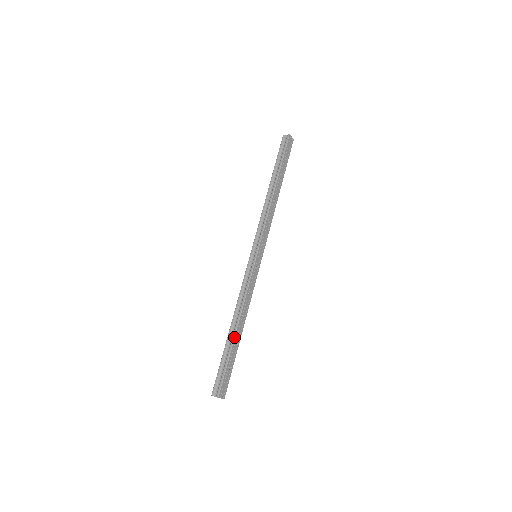
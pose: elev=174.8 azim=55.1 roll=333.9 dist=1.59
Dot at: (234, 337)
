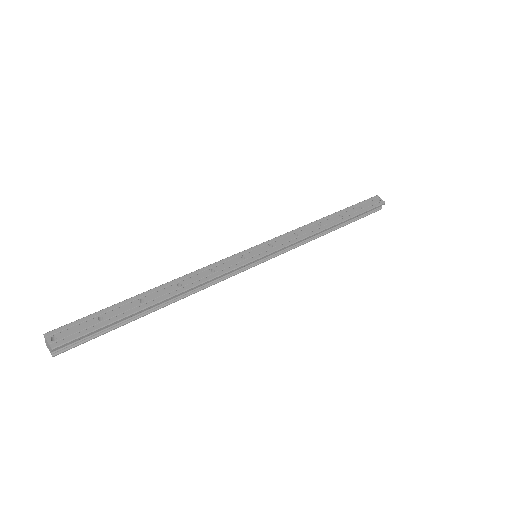
Dot at: (142, 293)
